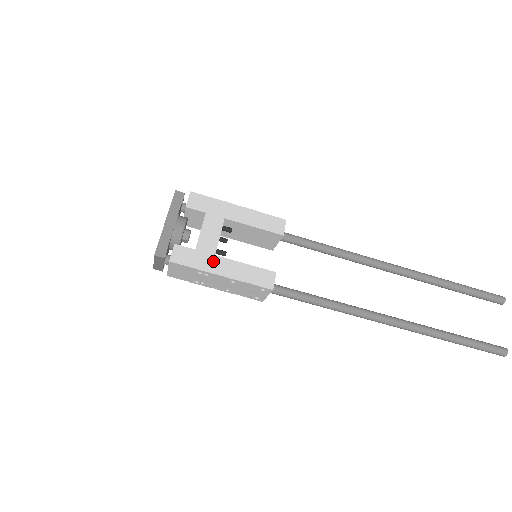
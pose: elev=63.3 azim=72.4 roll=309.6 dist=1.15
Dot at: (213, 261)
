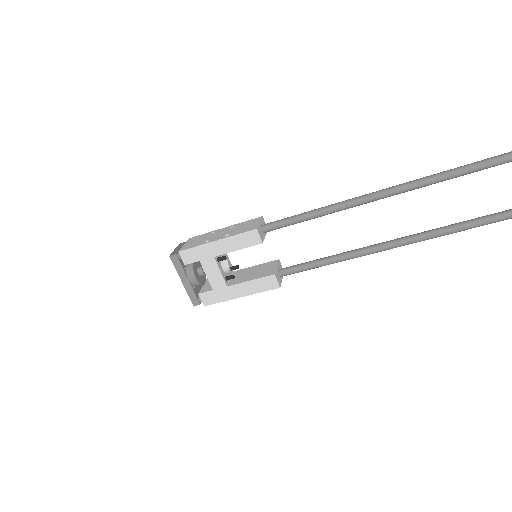
Dot at: (229, 291)
